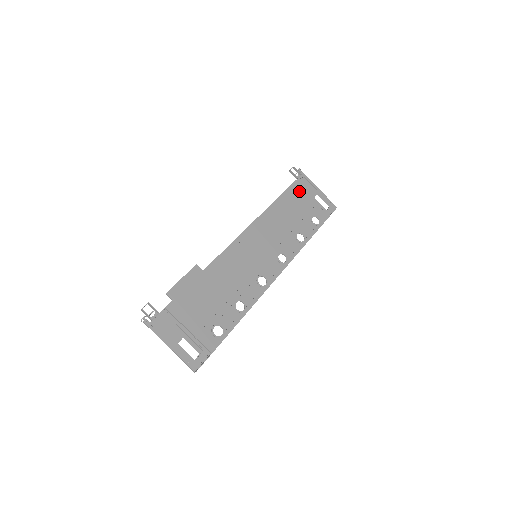
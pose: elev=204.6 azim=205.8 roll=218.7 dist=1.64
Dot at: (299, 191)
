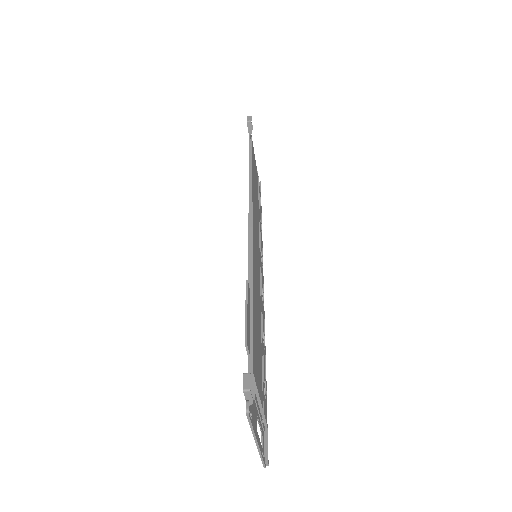
Dot at: (254, 155)
